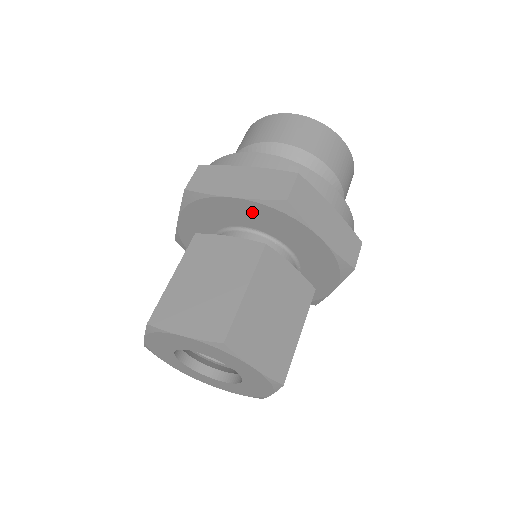
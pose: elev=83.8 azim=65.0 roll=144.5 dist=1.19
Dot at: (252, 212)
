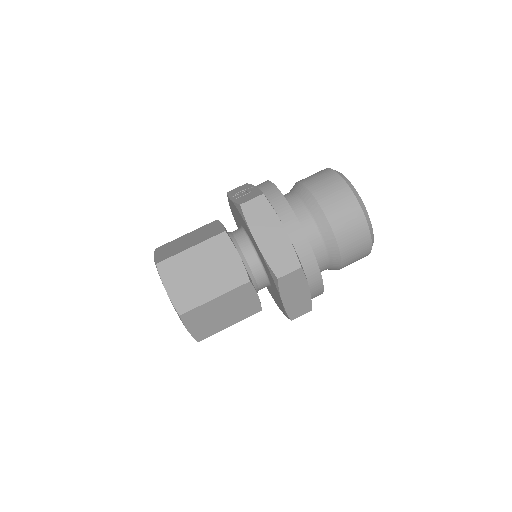
Dot at: (261, 256)
